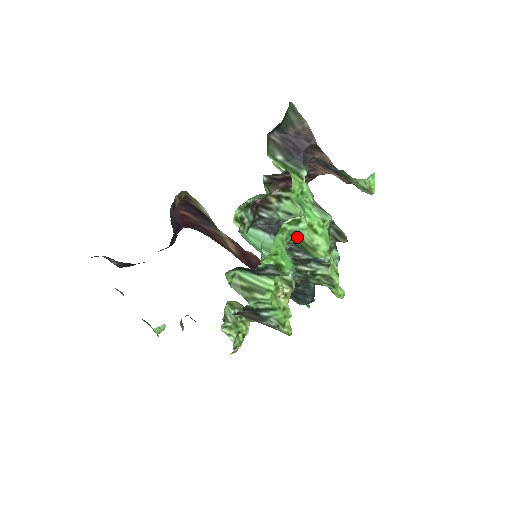
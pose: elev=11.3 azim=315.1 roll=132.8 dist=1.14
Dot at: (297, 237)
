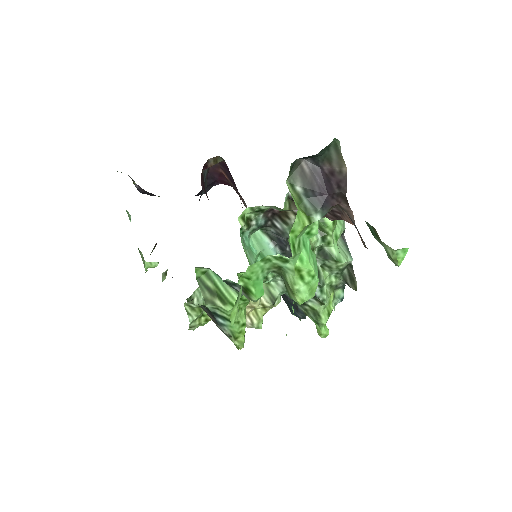
Dot at: (282, 272)
